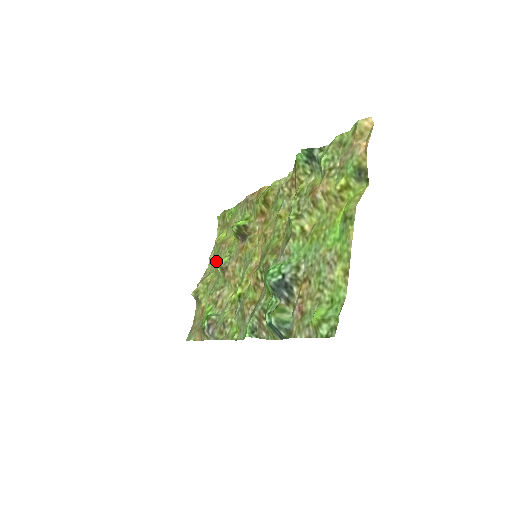
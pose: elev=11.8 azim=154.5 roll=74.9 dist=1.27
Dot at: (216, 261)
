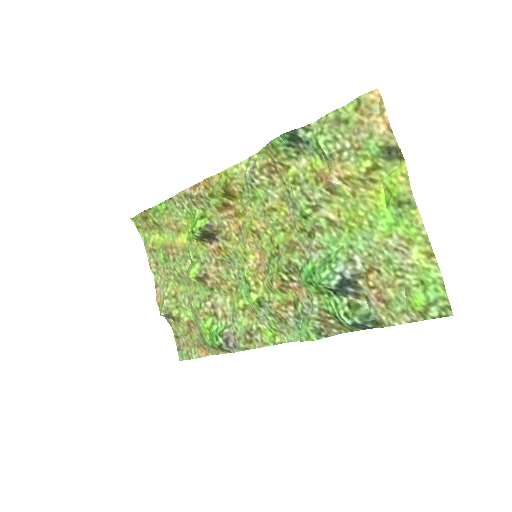
Dot at: (170, 269)
